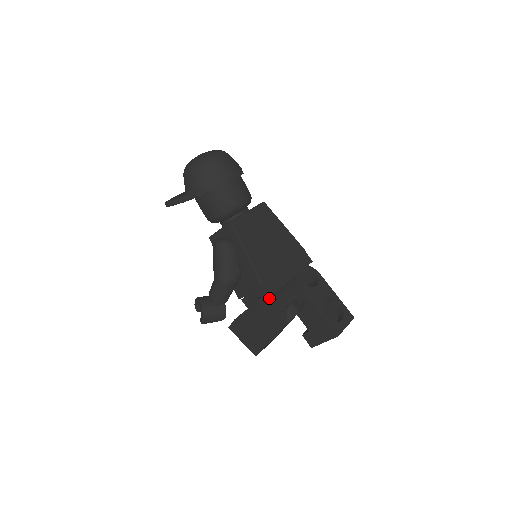
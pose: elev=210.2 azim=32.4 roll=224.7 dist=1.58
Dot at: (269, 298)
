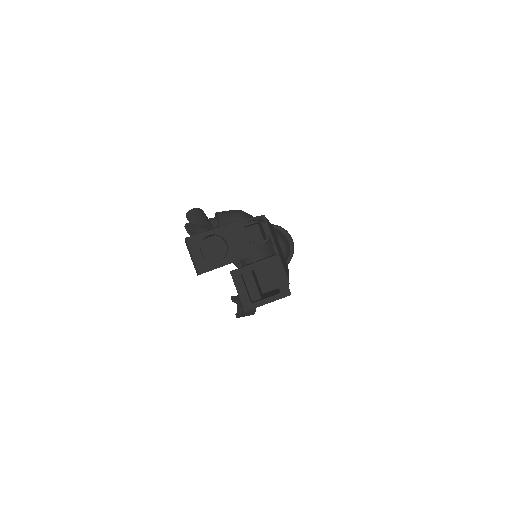
Dot at: occluded
